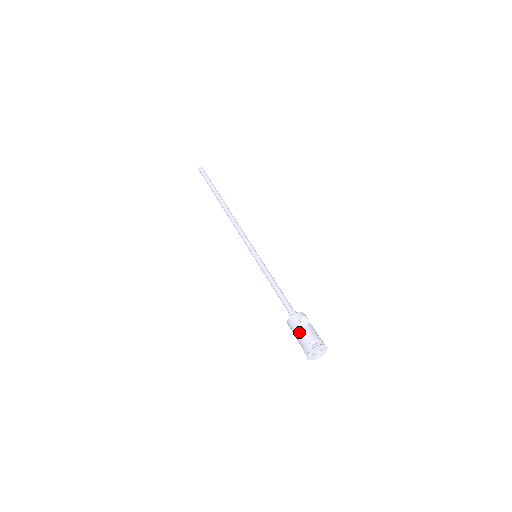
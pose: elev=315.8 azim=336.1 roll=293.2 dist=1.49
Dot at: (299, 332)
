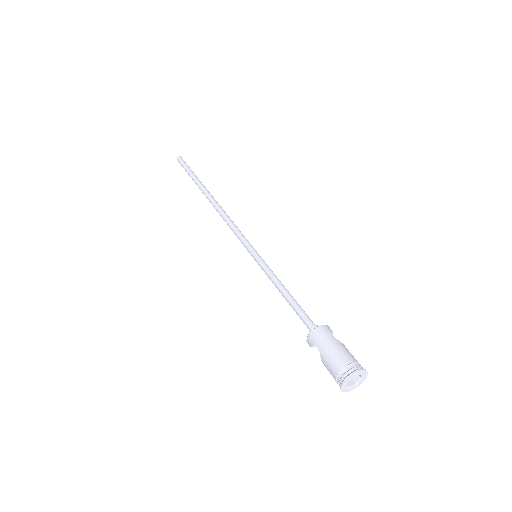
Dot at: (335, 346)
